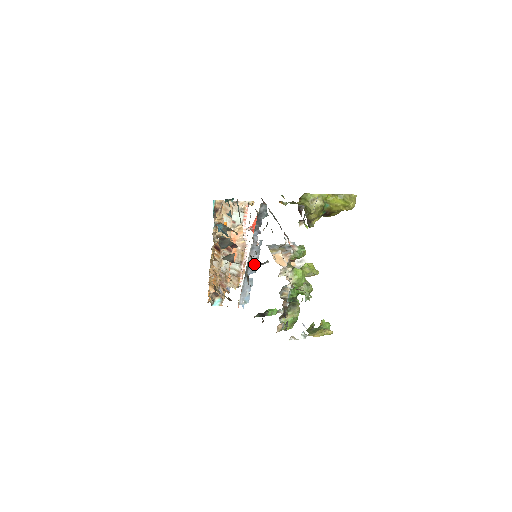
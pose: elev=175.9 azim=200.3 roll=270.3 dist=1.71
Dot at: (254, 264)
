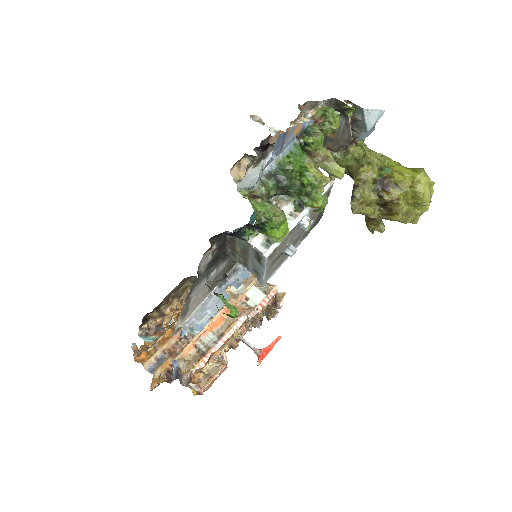
Dot at: occluded
